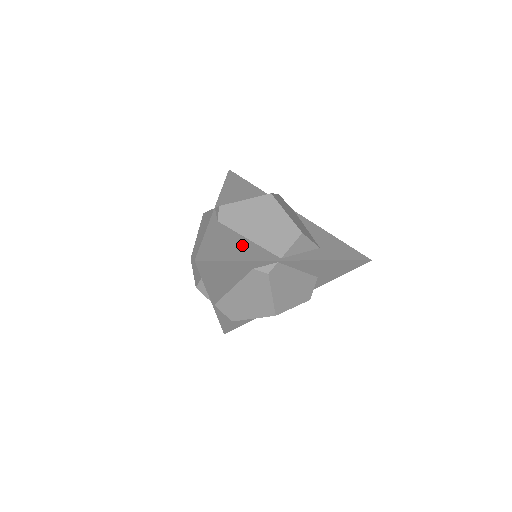
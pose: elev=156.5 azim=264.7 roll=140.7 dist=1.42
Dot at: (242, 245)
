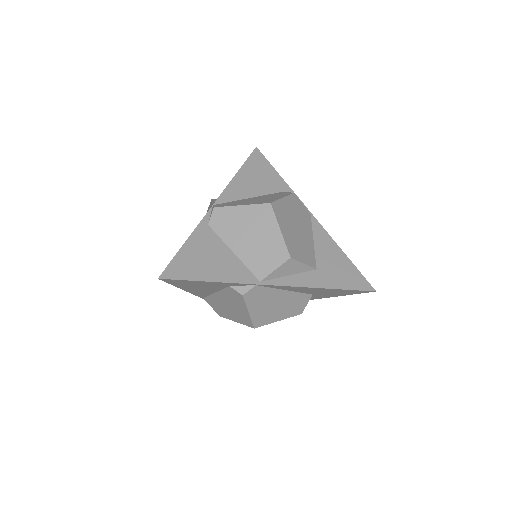
Dot at: (222, 260)
